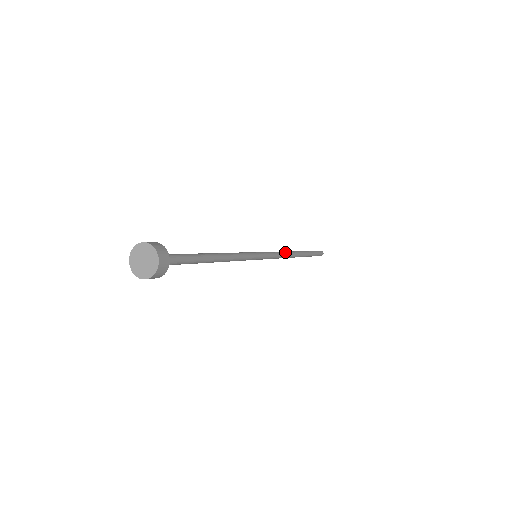
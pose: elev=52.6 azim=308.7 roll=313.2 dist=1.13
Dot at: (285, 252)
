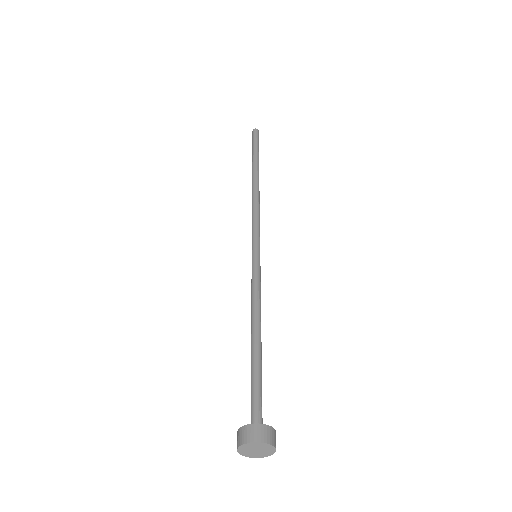
Dot at: (259, 204)
